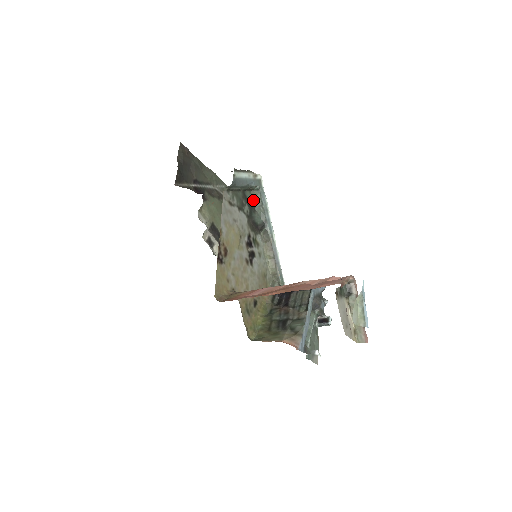
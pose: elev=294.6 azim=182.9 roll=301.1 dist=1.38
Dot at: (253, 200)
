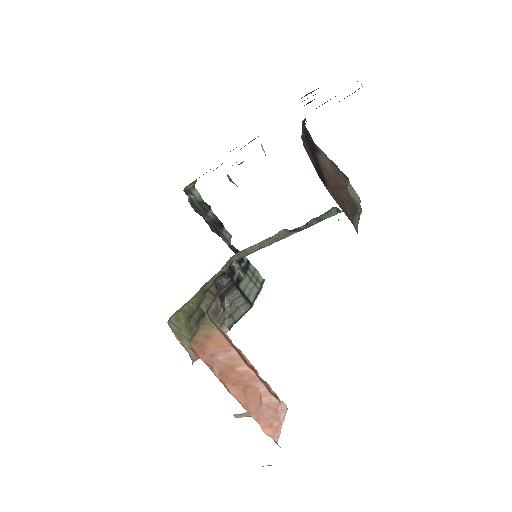
Dot at: (323, 215)
